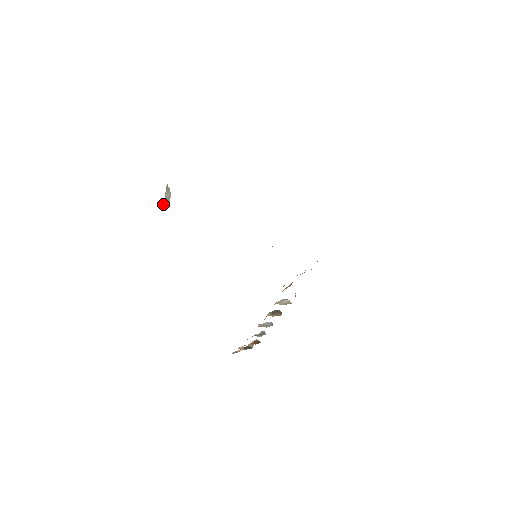
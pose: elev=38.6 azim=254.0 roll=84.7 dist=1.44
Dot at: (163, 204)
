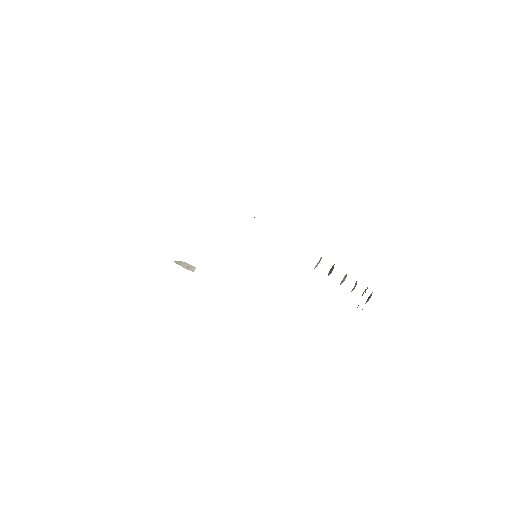
Dot at: occluded
